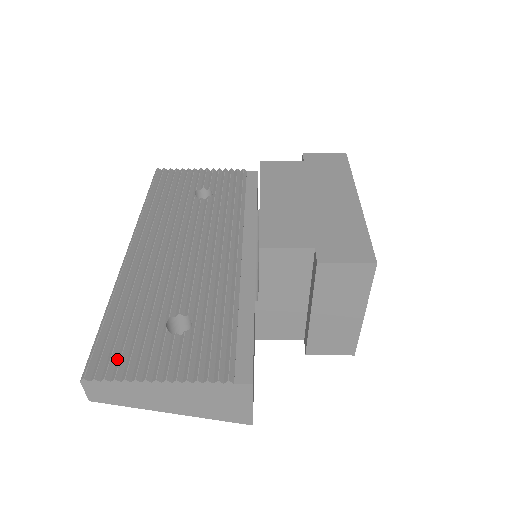
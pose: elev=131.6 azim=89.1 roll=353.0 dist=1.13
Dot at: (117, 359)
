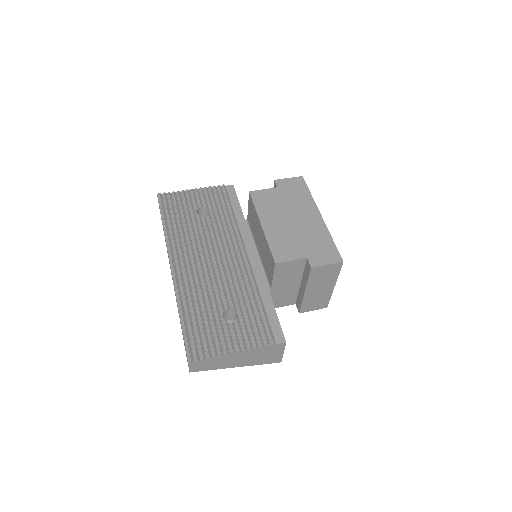
Dot at: (203, 345)
